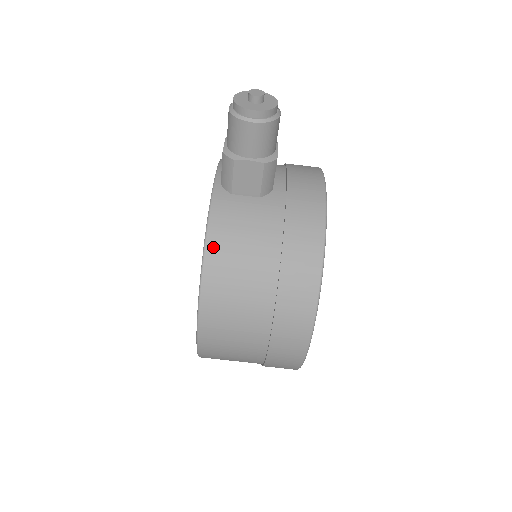
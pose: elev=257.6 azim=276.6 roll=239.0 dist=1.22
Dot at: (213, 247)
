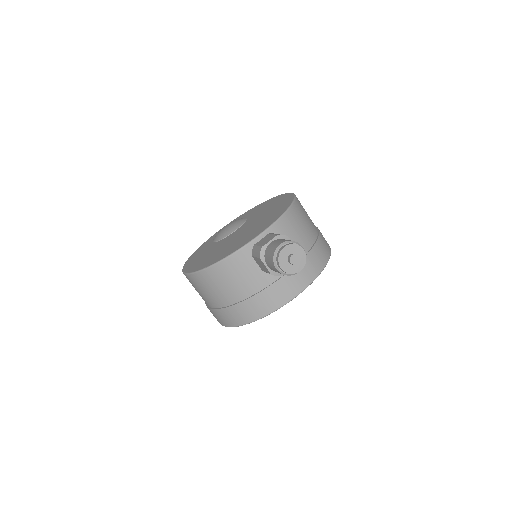
Dot at: (217, 269)
